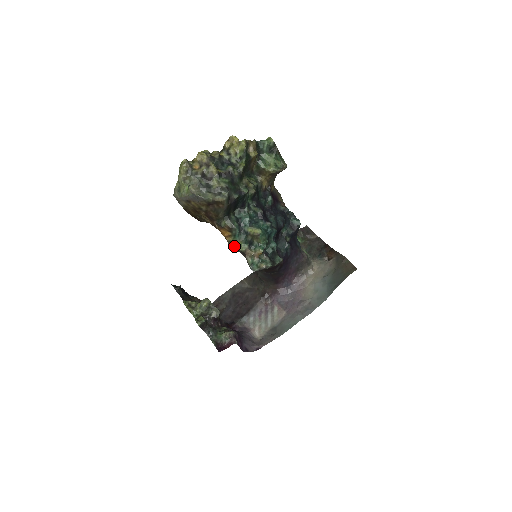
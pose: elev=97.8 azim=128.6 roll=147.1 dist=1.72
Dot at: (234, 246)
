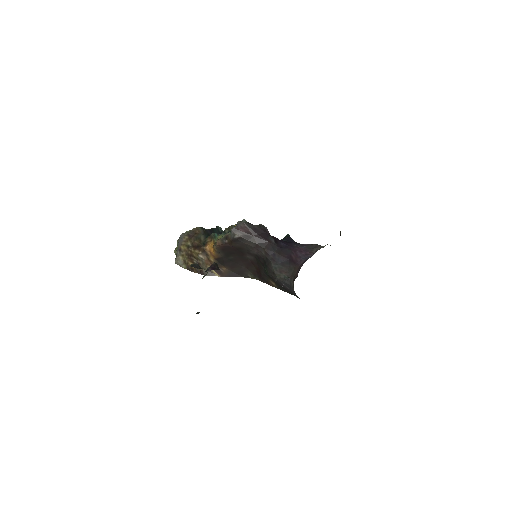
Dot at: (217, 240)
